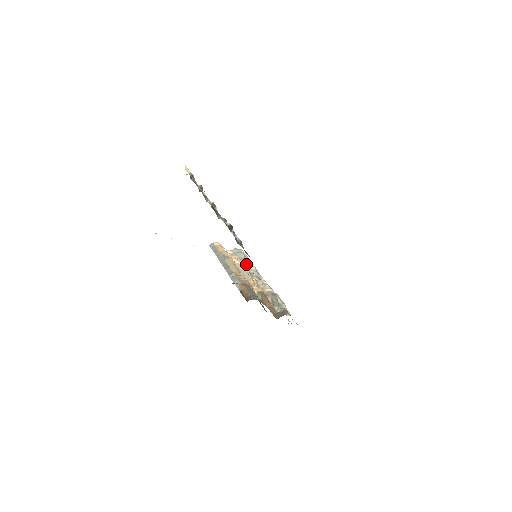
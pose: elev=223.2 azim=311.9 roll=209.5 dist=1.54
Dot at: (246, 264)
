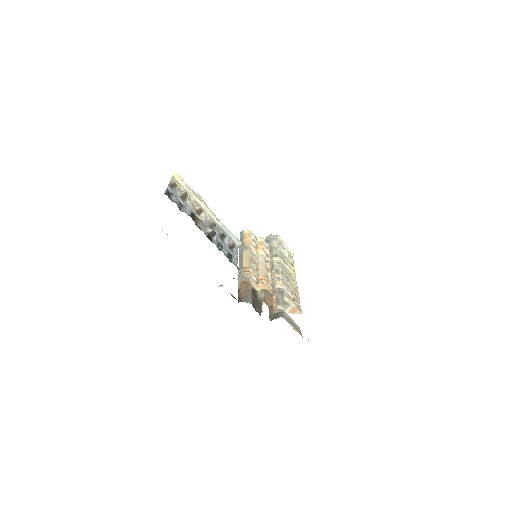
Dot at: (273, 254)
